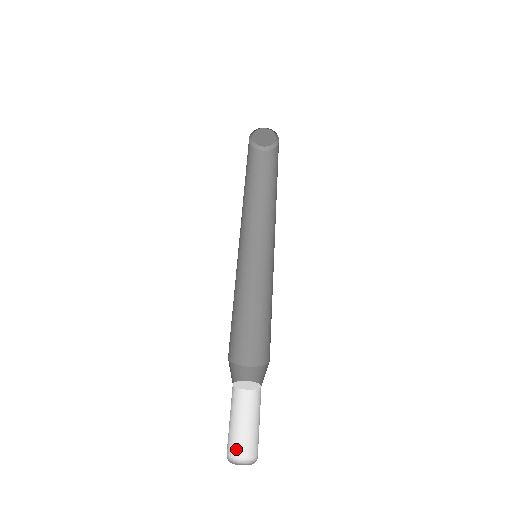
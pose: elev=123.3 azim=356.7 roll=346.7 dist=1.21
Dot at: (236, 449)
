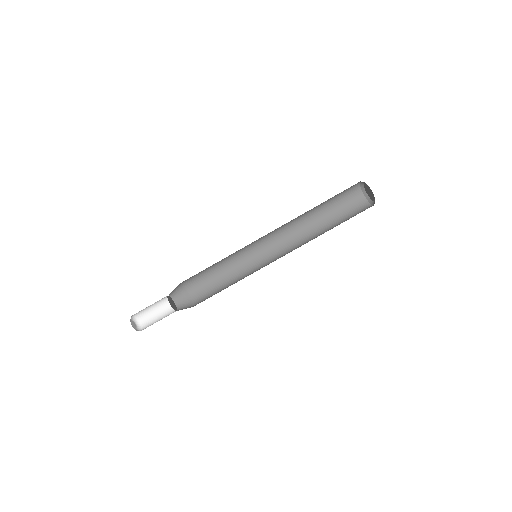
Dot at: (140, 314)
